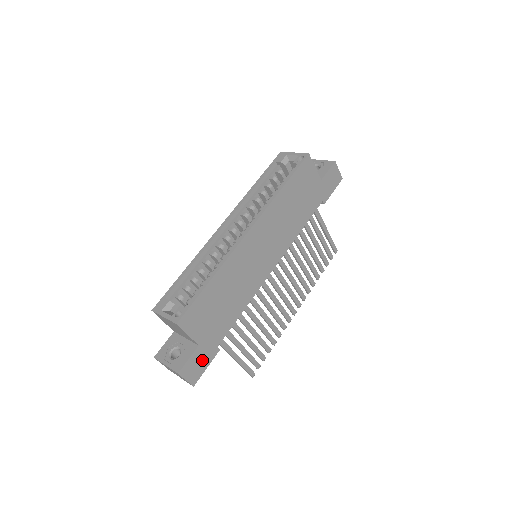
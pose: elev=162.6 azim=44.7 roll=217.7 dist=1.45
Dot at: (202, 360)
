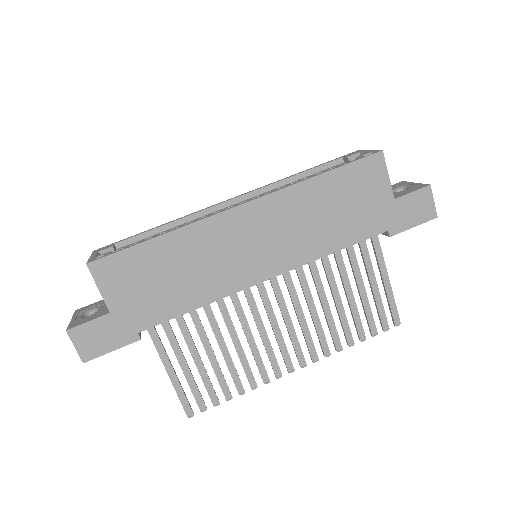
Dot at: (108, 336)
